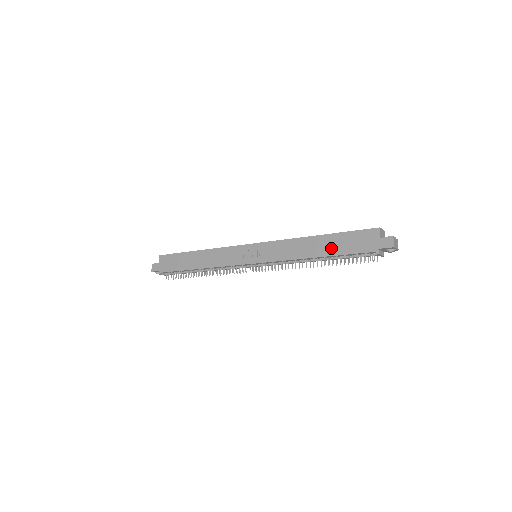
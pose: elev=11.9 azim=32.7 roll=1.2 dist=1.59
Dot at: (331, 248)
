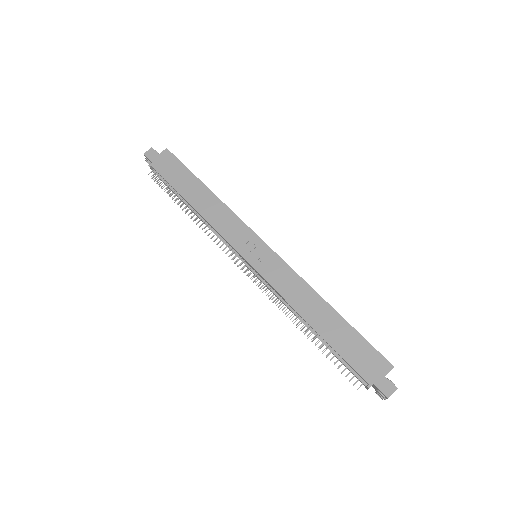
Dot at: (332, 333)
